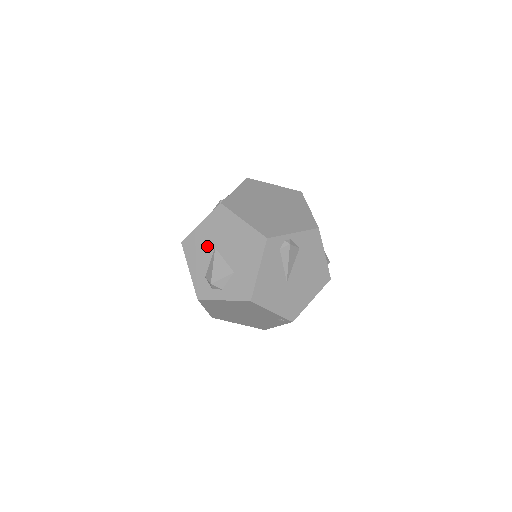
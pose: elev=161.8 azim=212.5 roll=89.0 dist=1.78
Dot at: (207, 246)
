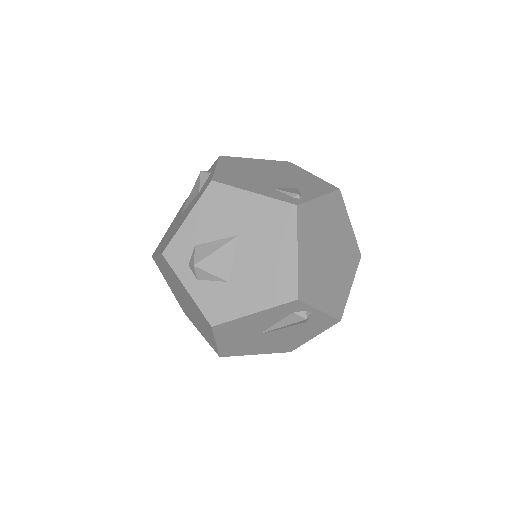
Dot at: (233, 222)
